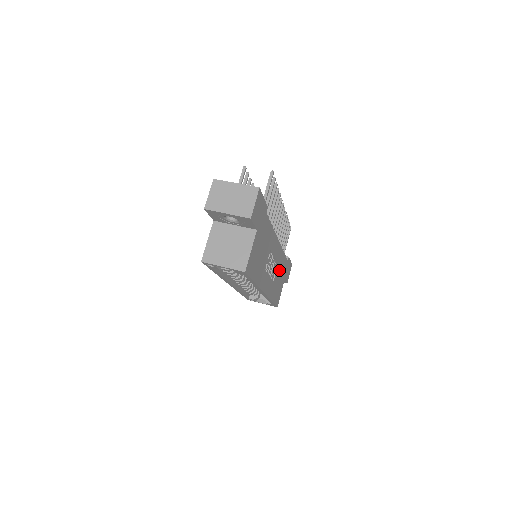
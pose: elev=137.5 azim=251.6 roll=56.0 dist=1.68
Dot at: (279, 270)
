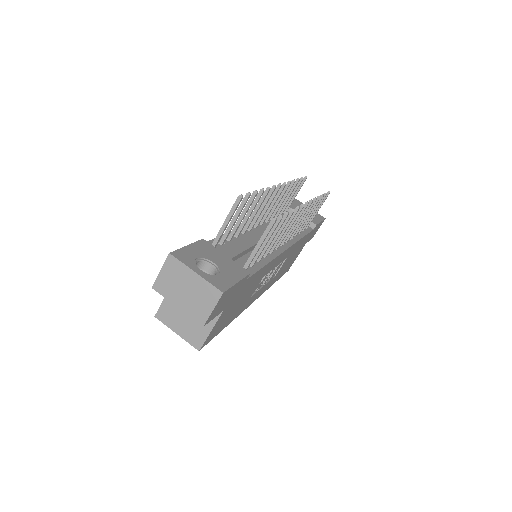
Dot at: (291, 255)
